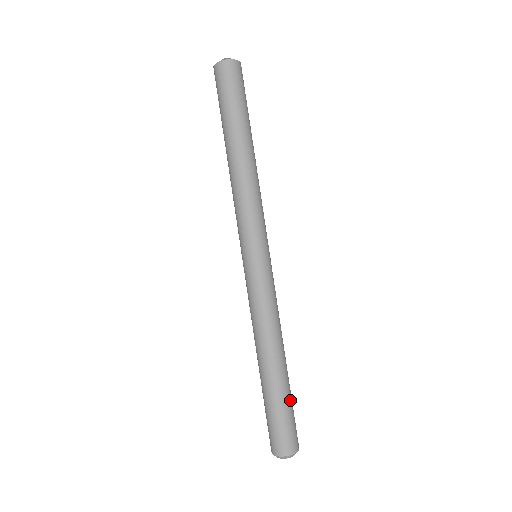
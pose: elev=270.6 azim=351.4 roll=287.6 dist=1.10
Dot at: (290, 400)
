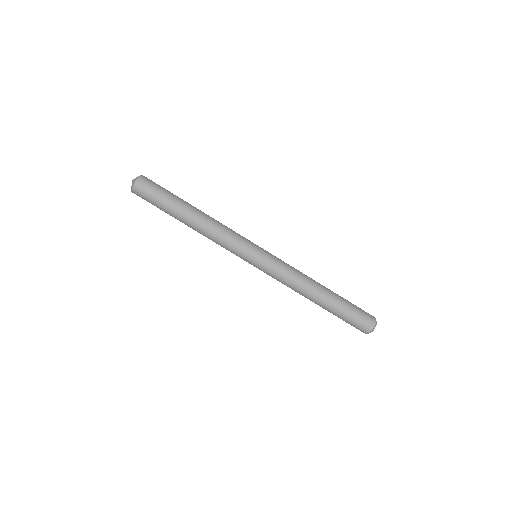
Dot at: (347, 302)
